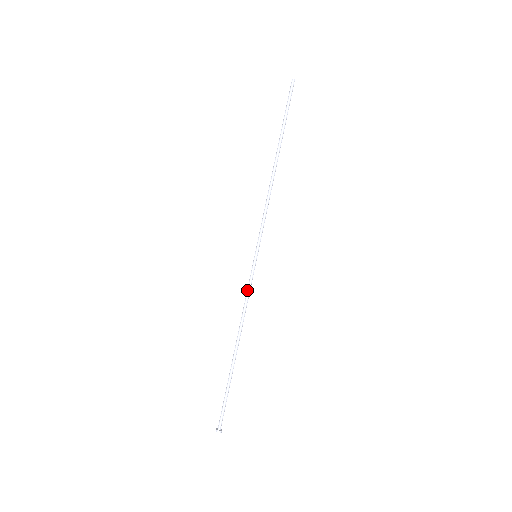
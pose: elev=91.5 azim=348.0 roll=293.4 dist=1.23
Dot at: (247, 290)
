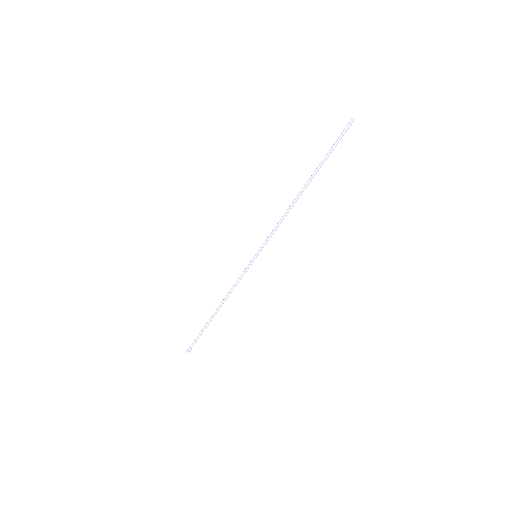
Dot at: (240, 276)
